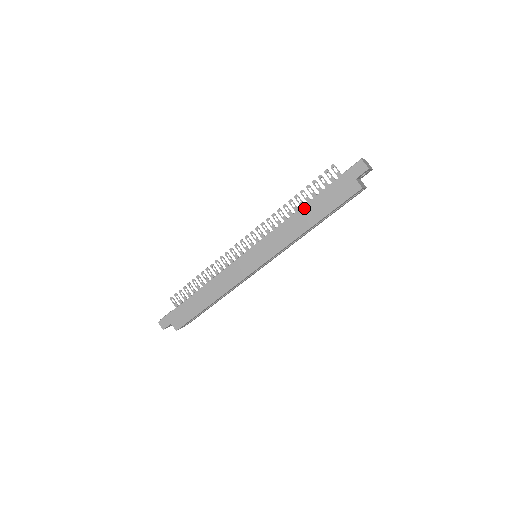
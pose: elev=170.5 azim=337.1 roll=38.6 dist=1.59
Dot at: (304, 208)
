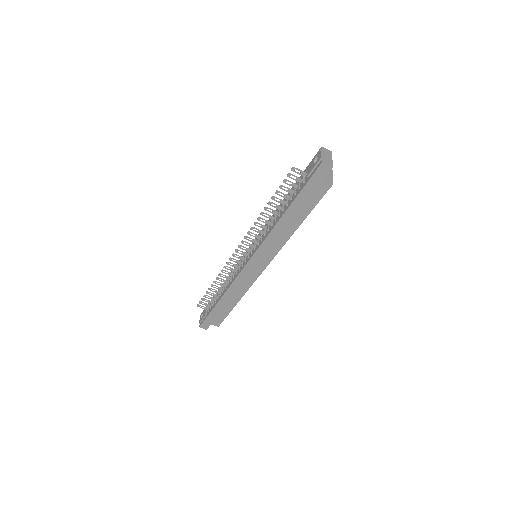
Dot at: (285, 216)
